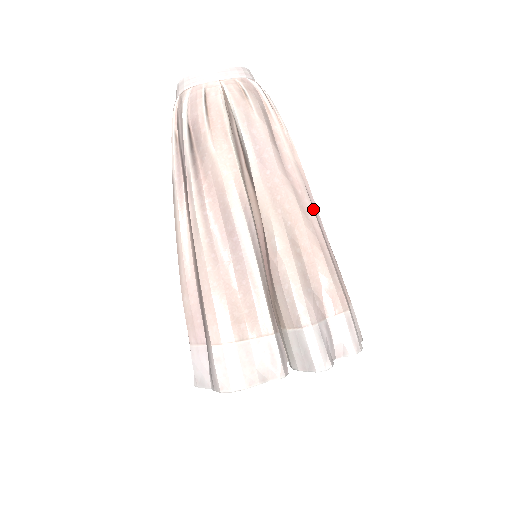
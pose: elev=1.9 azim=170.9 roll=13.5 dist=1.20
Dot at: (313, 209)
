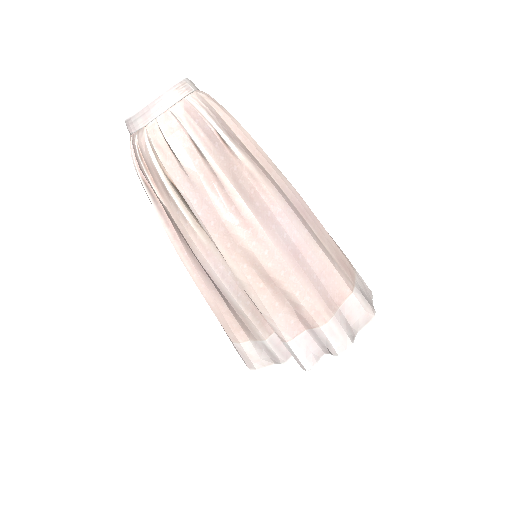
Dot at: (271, 240)
